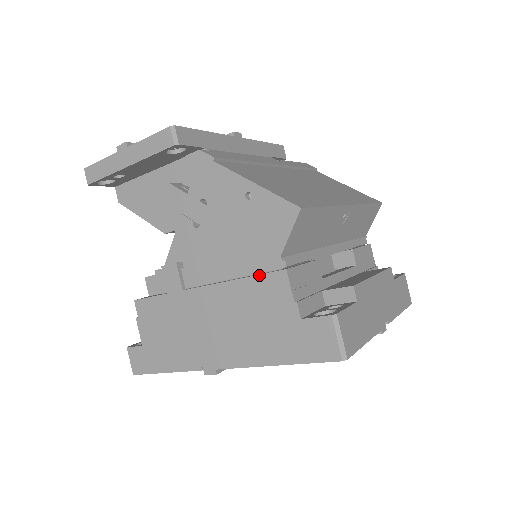
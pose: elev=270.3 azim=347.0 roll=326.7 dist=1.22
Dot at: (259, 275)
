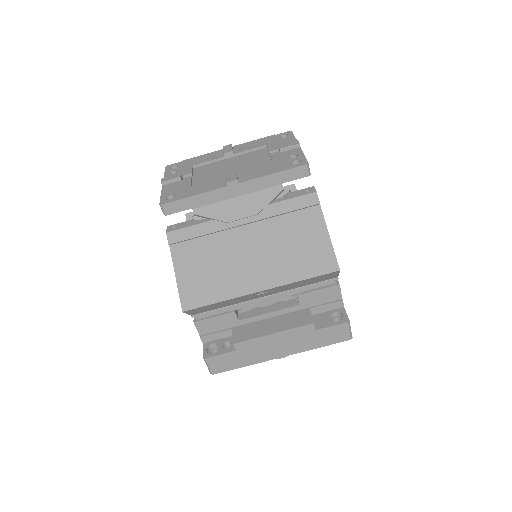
Dot at: occluded
